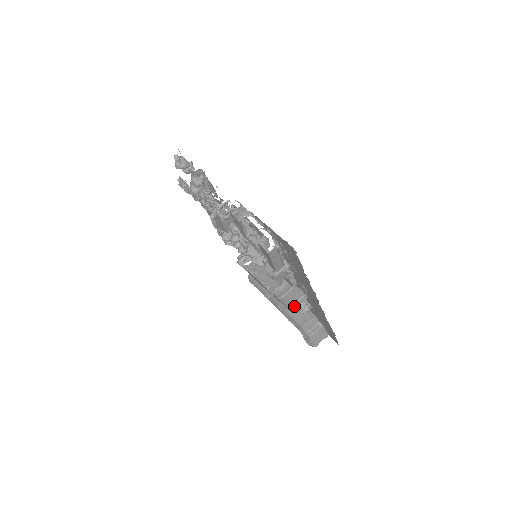
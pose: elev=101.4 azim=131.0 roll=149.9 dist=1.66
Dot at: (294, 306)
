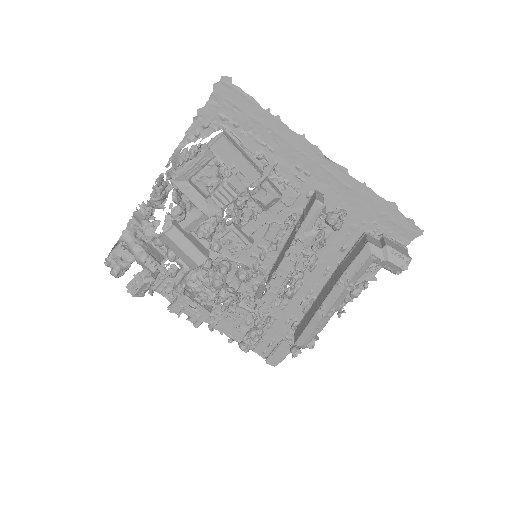
Dot at: (319, 200)
